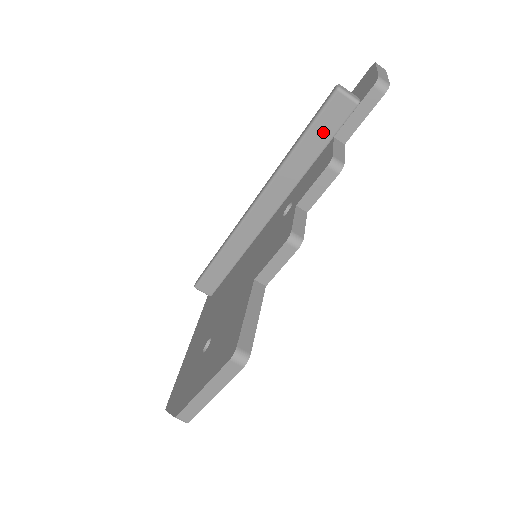
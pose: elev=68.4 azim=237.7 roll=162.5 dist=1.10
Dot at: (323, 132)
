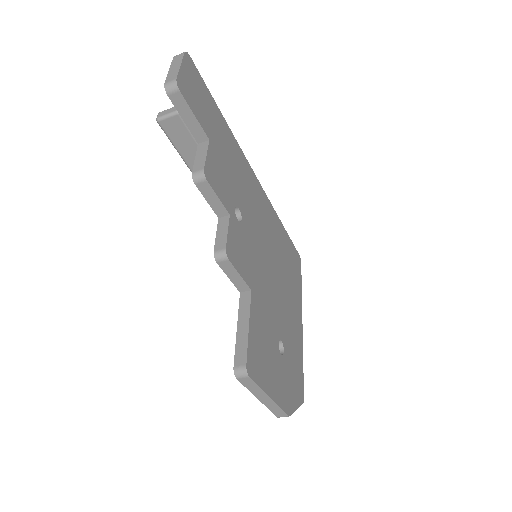
Dot at: (189, 149)
